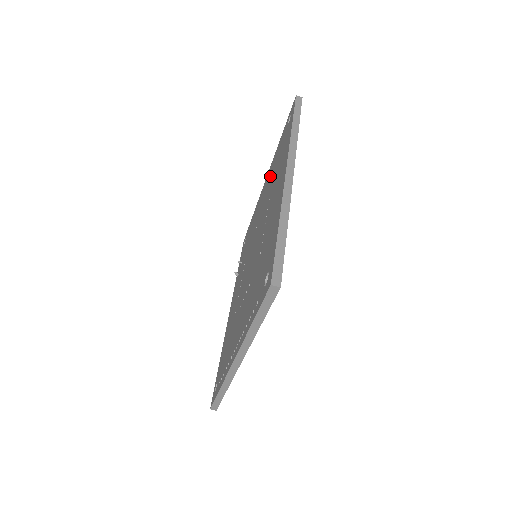
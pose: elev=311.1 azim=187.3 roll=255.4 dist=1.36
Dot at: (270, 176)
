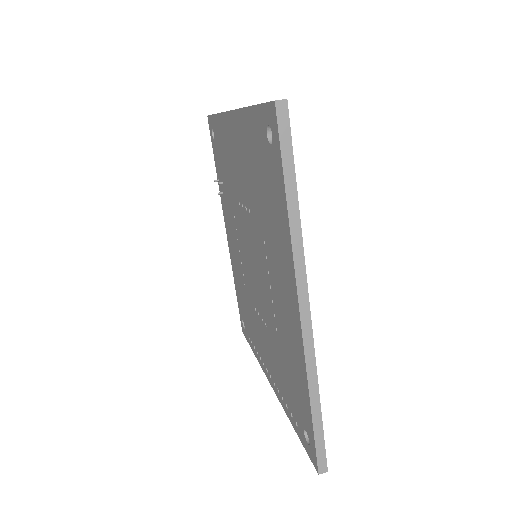
Dot at: (247, 159)
